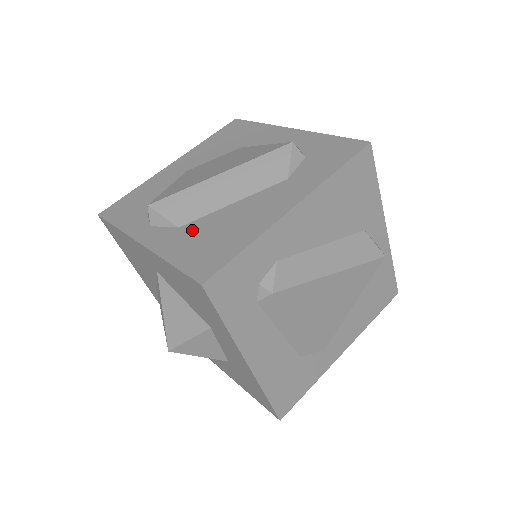
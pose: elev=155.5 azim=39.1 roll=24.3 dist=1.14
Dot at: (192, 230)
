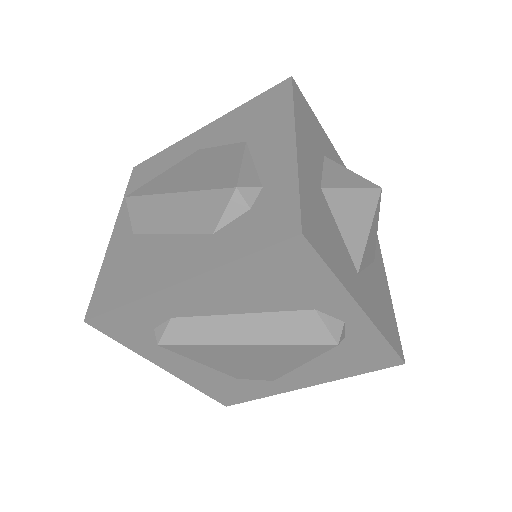
Dot at: (132, 246)
